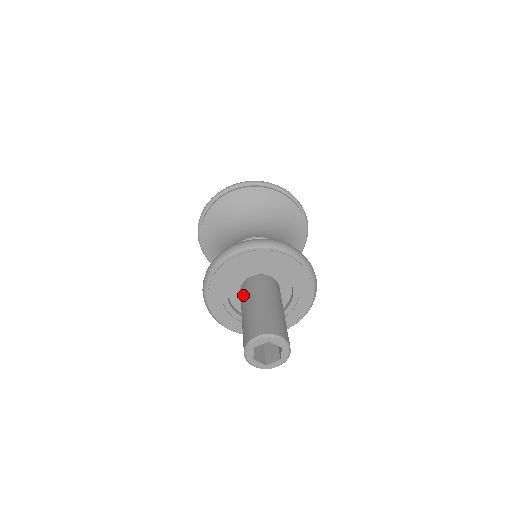
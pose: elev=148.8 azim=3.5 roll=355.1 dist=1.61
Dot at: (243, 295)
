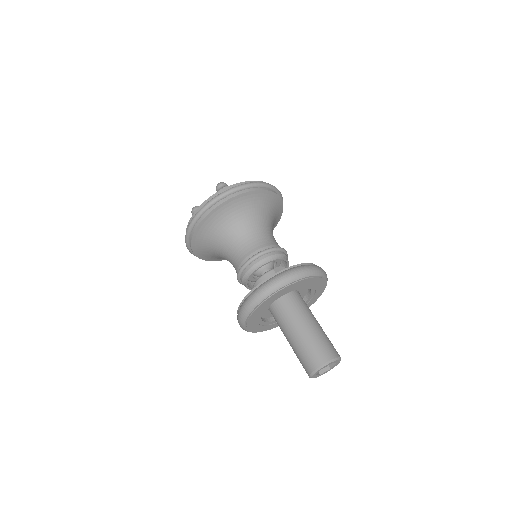
Dot at: (283, 314)
